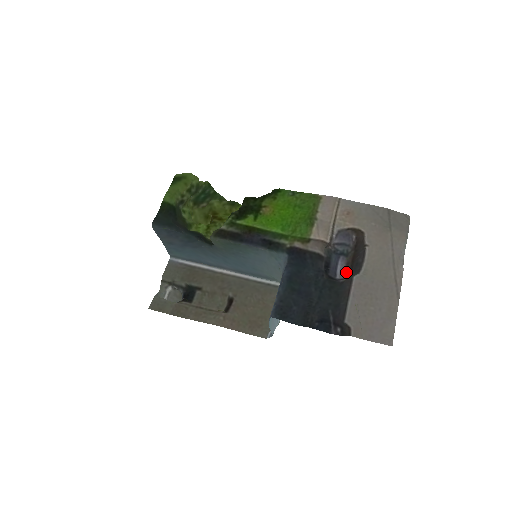
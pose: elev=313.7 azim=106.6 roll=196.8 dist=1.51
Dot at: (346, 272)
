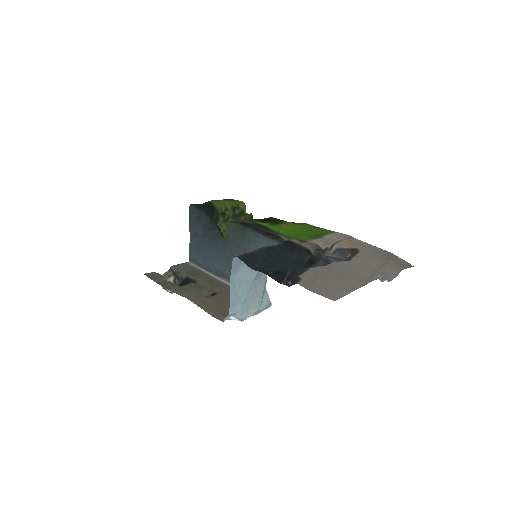
Dot at: occluded
